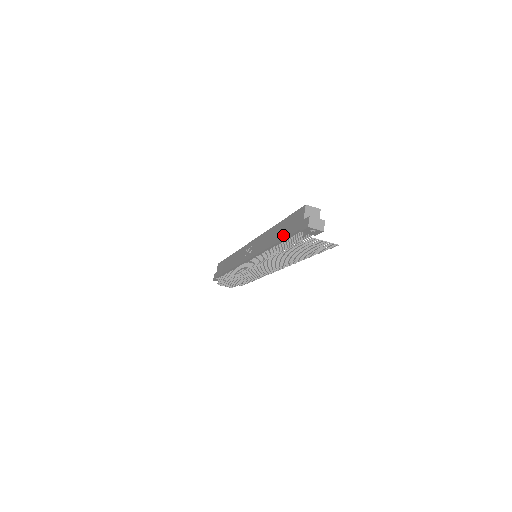
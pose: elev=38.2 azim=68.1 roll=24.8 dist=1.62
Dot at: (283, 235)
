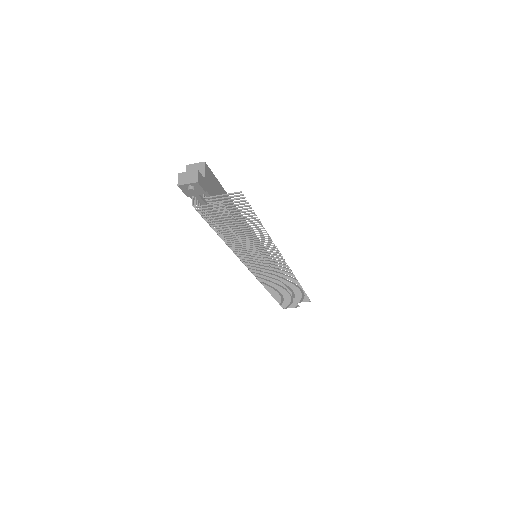
Dot at: occluded
